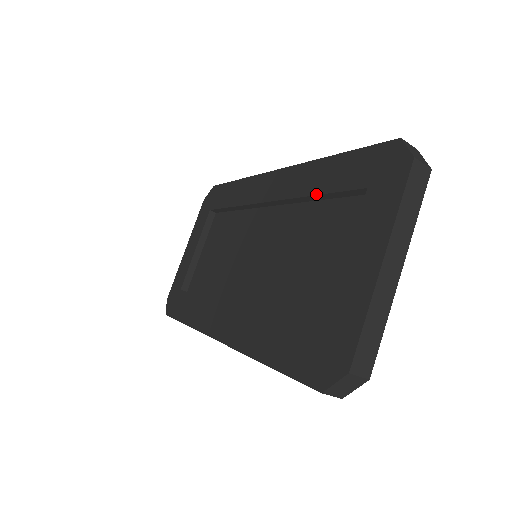
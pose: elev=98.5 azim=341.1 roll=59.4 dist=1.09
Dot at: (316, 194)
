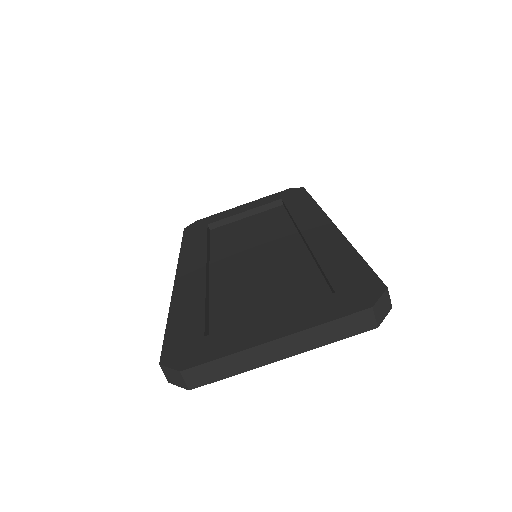
Dot at: (319, 261)
